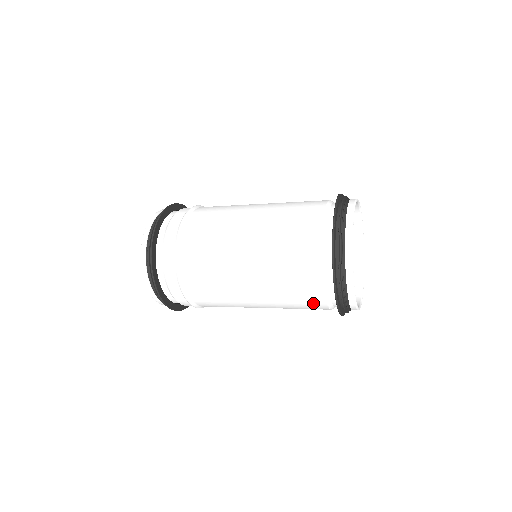
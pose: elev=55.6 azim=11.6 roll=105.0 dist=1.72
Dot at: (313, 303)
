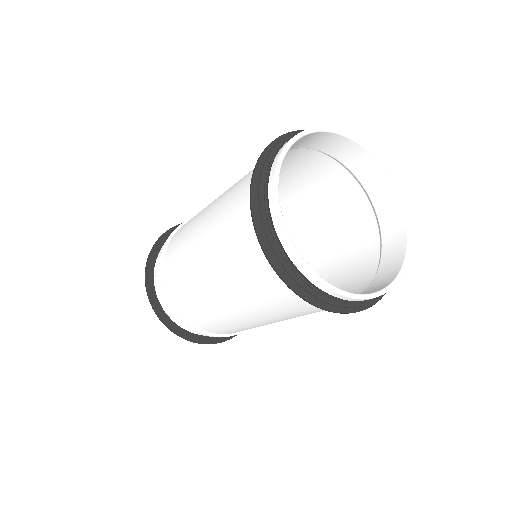
Dot at: (299, 307)
